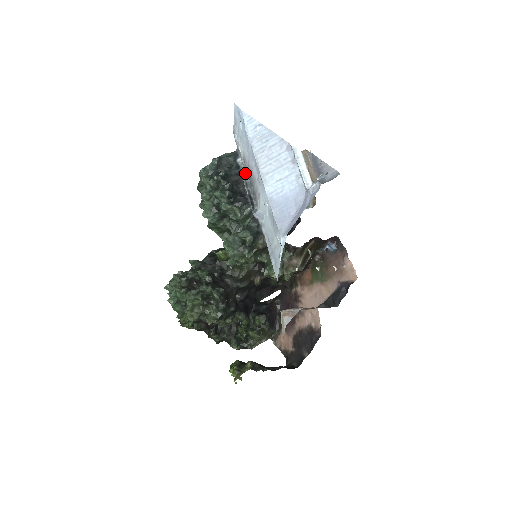
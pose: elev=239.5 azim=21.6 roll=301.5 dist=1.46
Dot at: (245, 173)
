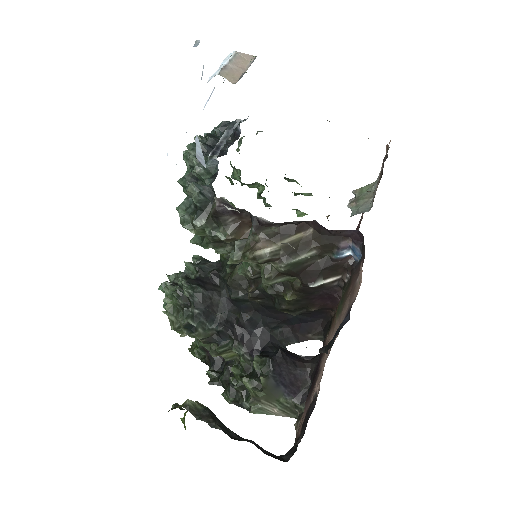
Dot at: (234, 128)
